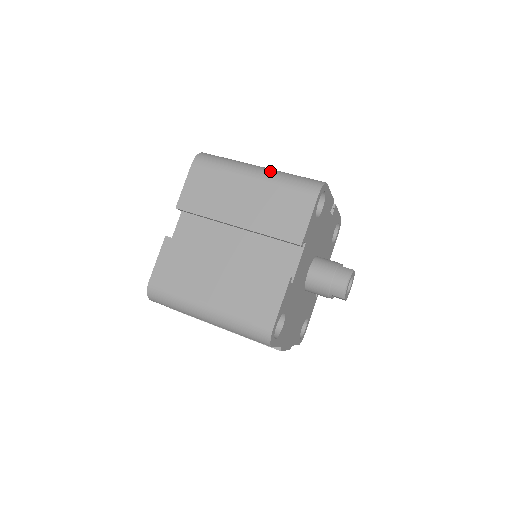
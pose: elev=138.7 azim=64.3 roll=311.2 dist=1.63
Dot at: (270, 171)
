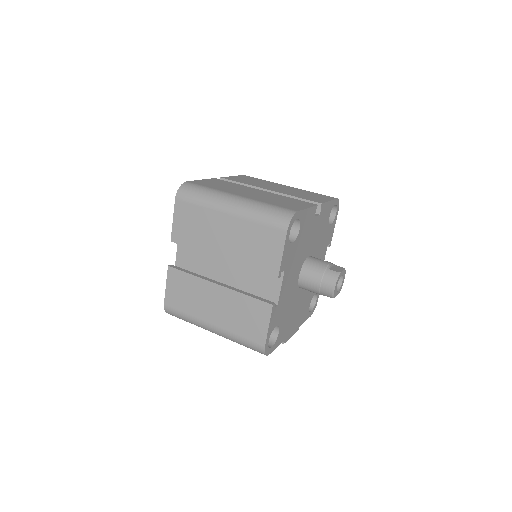
Dot at: (243, 205)
